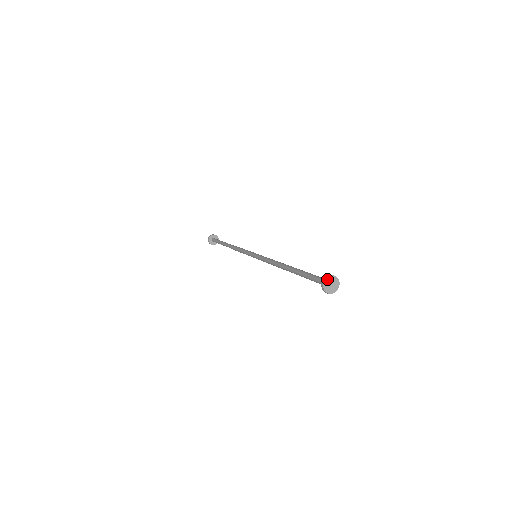
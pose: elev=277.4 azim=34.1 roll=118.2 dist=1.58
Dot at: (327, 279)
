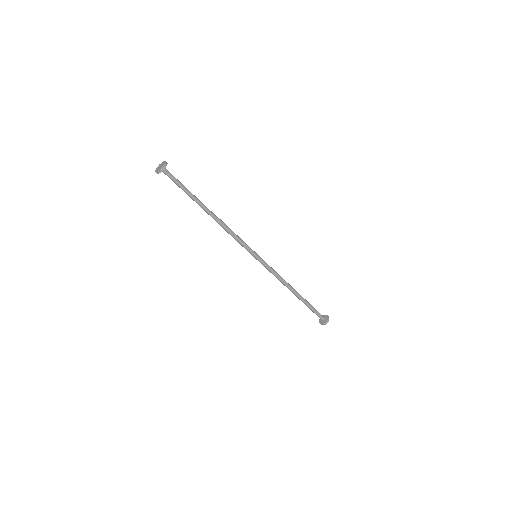
Dot at: occluded
